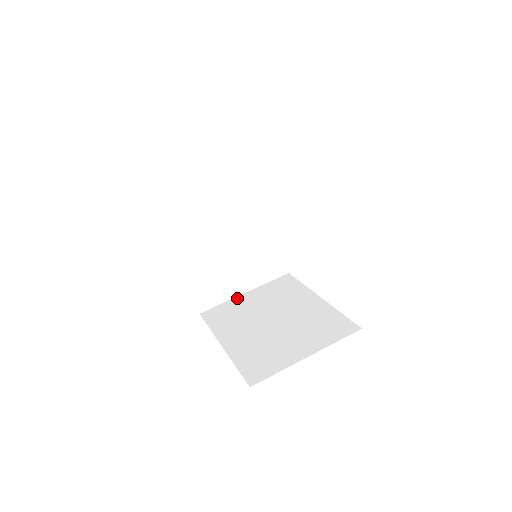
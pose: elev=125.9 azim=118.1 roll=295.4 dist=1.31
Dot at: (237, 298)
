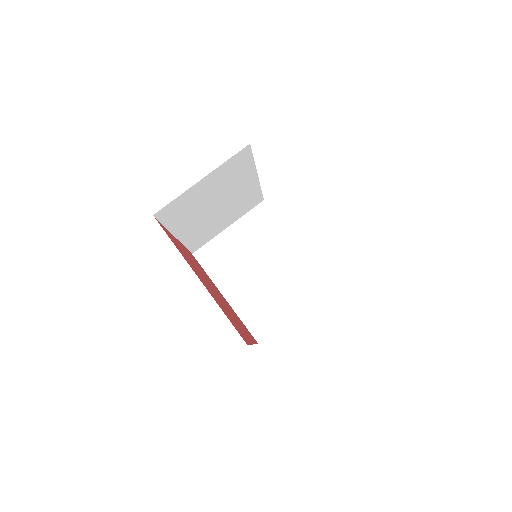
Dot at: (222, 235)
